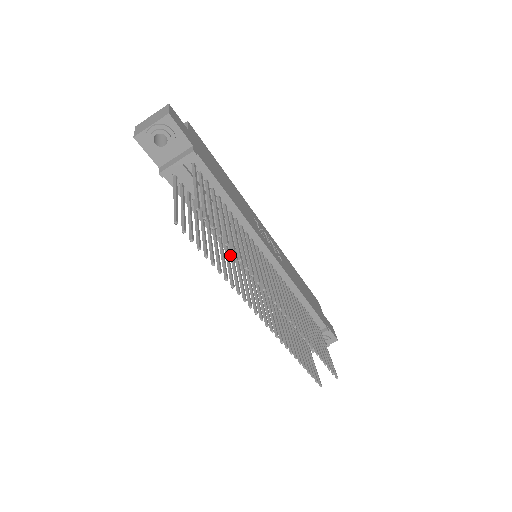
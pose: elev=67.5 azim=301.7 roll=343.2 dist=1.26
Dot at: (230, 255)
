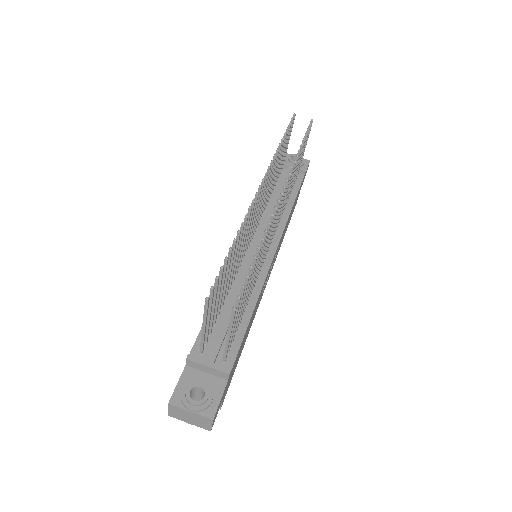
Dot at: occluded
